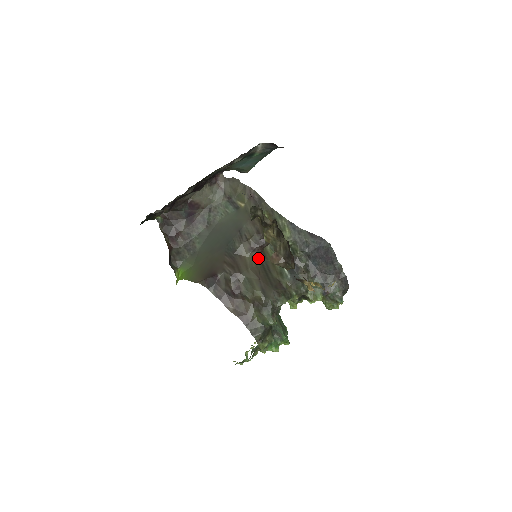
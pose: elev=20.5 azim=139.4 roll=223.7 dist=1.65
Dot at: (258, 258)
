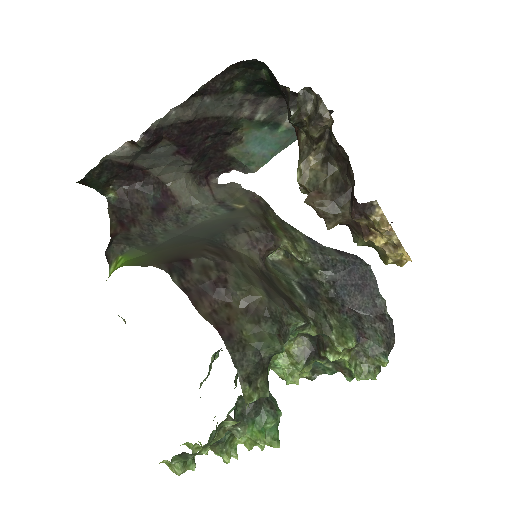
Dot at: (258, 262)
